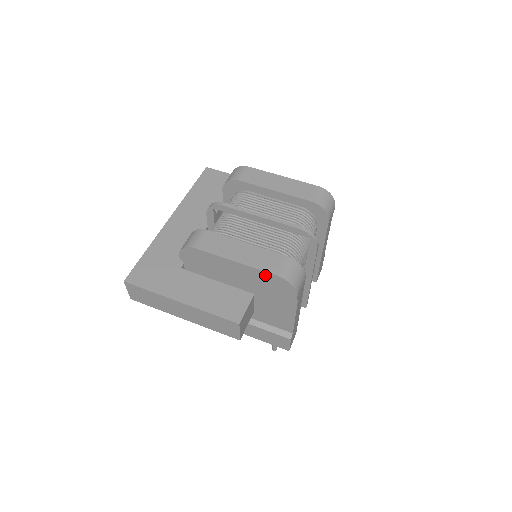
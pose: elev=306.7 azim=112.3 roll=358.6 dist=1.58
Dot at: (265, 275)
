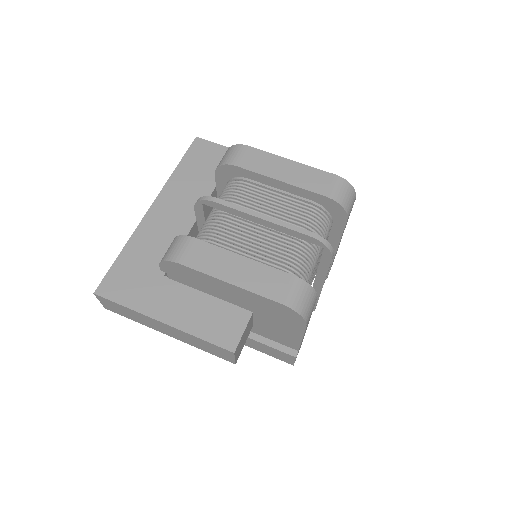
Dot at: (266, 301)
